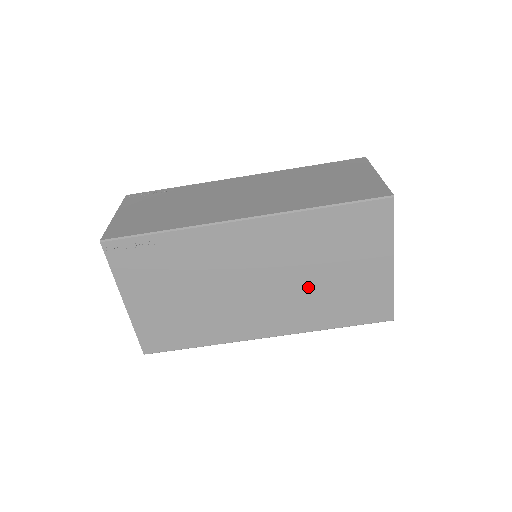
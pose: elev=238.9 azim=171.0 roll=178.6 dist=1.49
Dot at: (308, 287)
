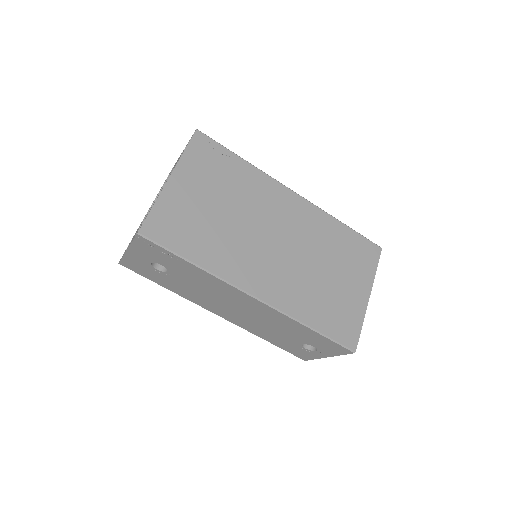
Dot at: (309, 272)
